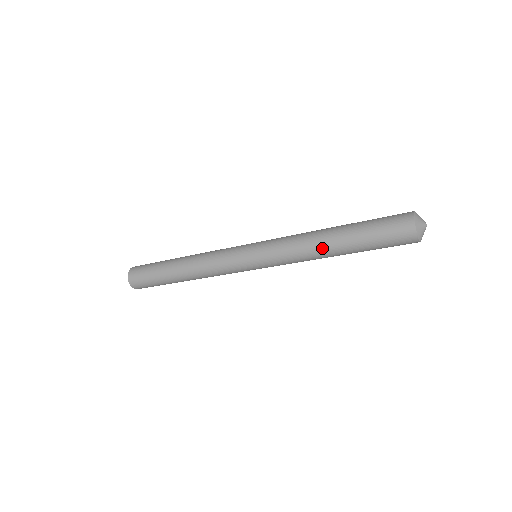
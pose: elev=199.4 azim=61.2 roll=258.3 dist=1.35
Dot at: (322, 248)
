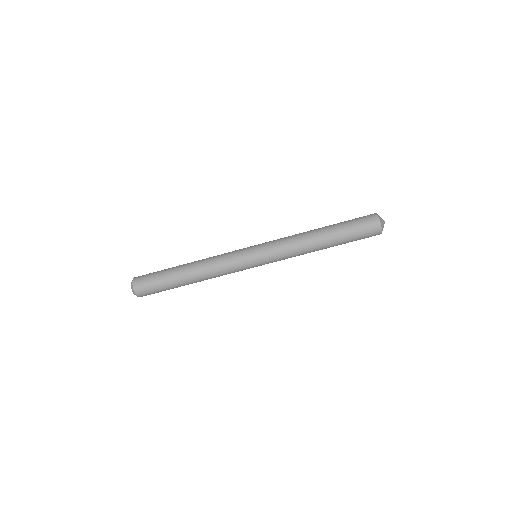
Dot at: (311, 231)
